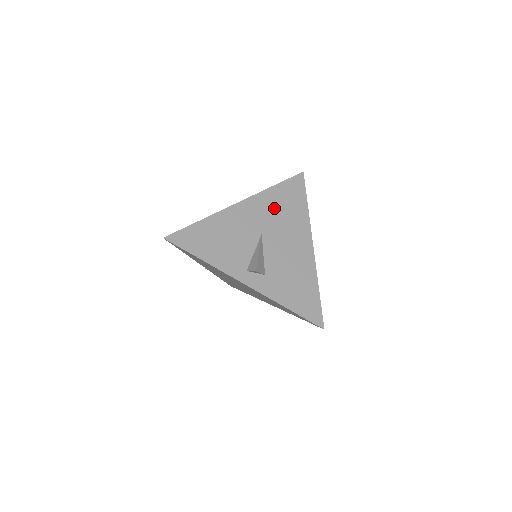
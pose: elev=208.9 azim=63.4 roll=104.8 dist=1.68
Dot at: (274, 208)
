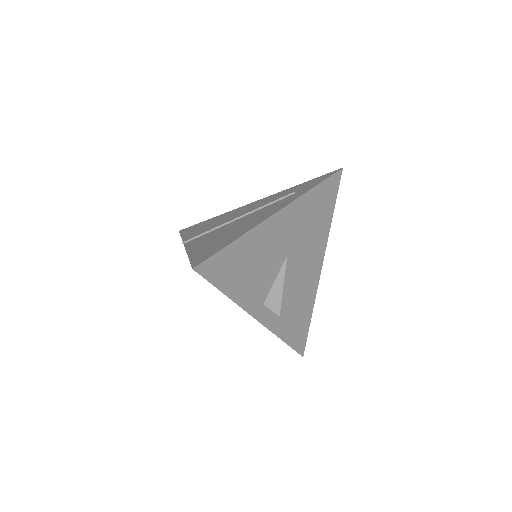
Dot at: (306, 219)
